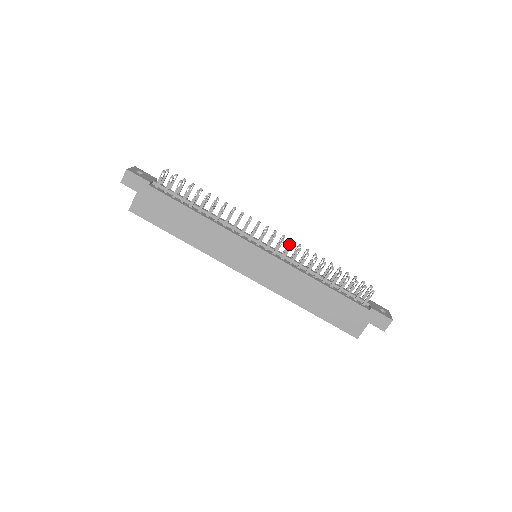
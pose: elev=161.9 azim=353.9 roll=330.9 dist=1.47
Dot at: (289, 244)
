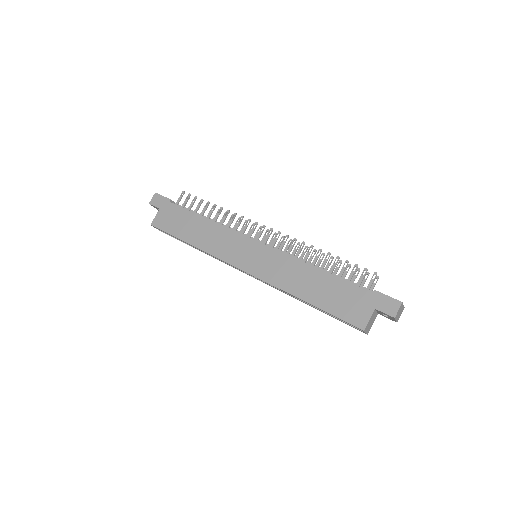
Dot at: (285, 236)
